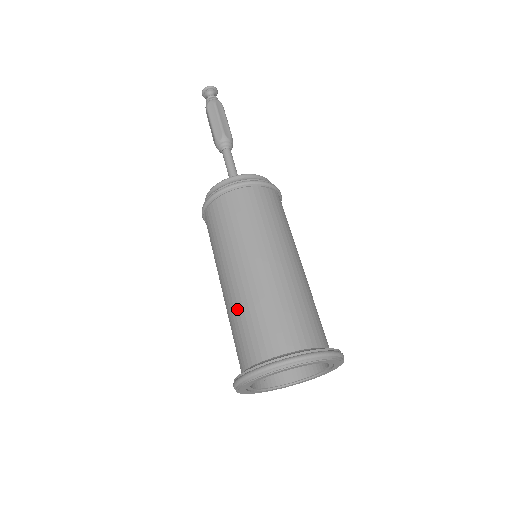
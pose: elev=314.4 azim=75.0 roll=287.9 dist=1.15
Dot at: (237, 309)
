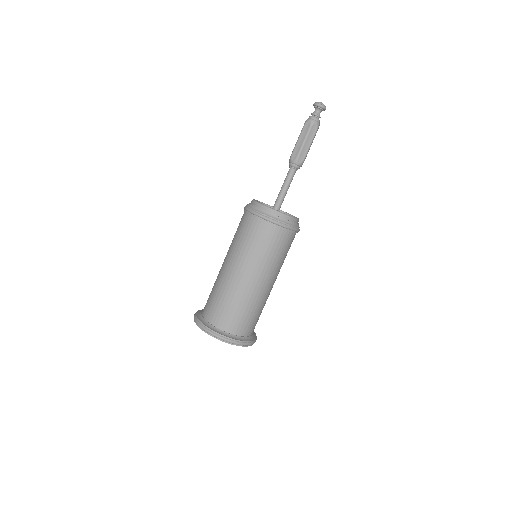
Dot at: (217, 285)
